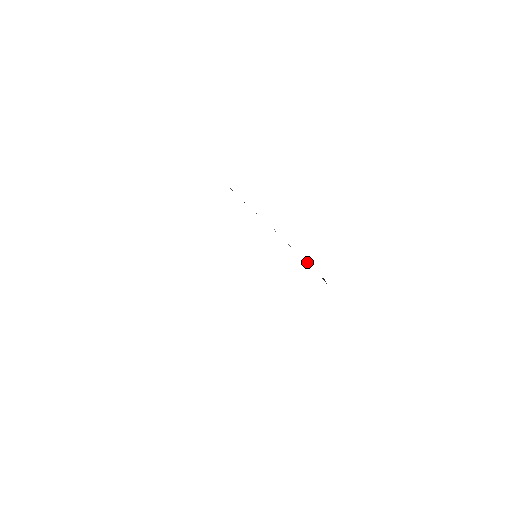
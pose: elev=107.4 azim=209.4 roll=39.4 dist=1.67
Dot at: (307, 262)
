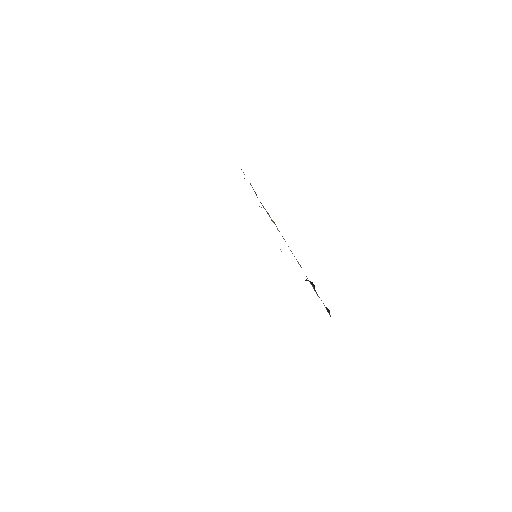
Dot at: (314, 286)
